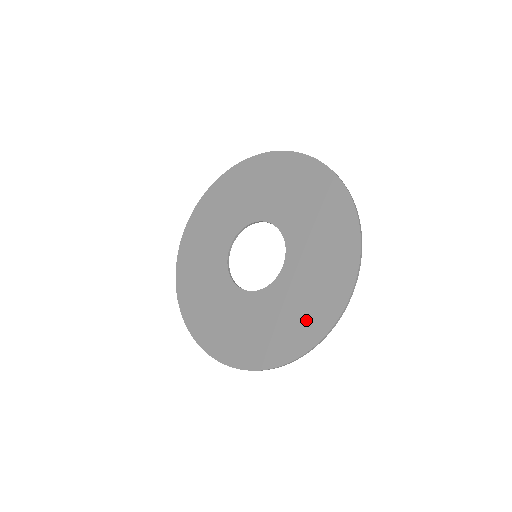
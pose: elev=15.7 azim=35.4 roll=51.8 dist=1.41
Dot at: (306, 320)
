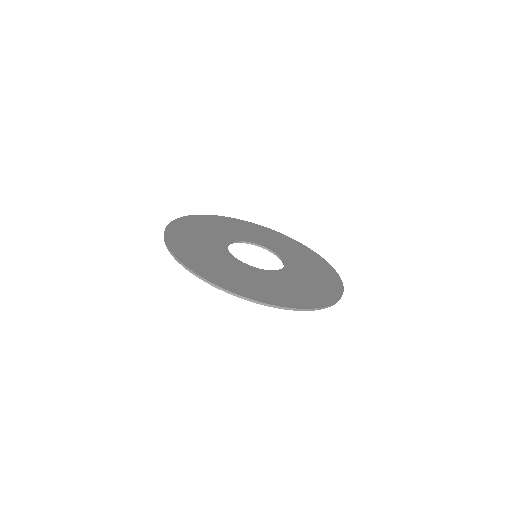
Dot at: (264, 292)
